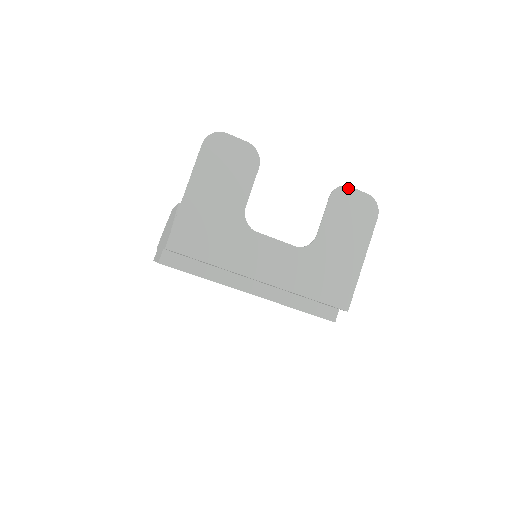
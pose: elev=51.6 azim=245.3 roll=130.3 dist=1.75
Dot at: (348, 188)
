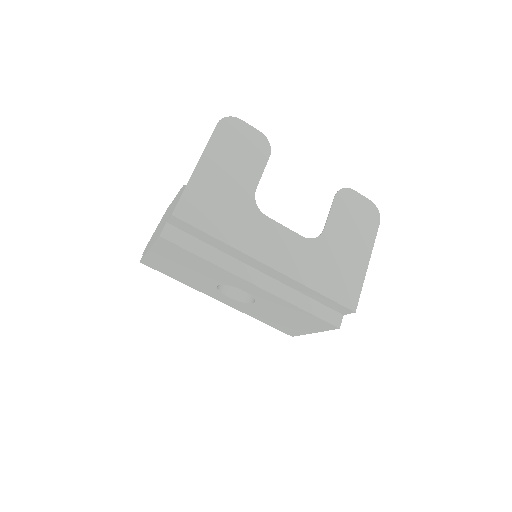
Dot at: (352, 191)
